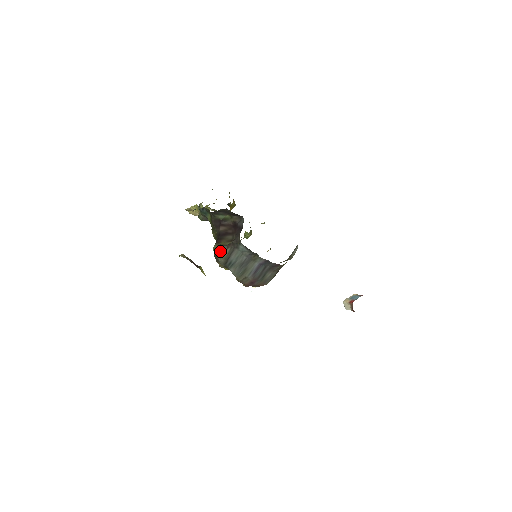
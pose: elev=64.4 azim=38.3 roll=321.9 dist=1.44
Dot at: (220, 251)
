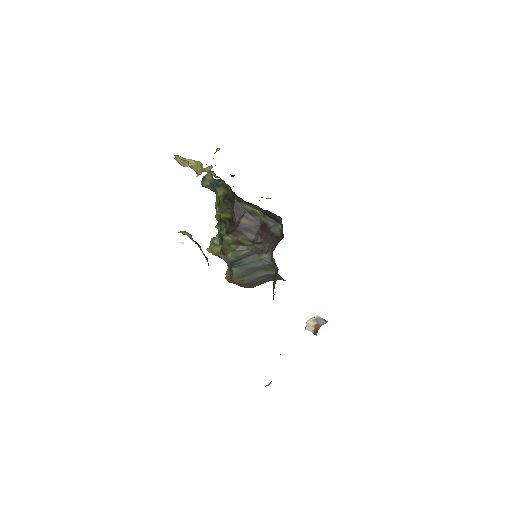
Dot at: (237, 249)
